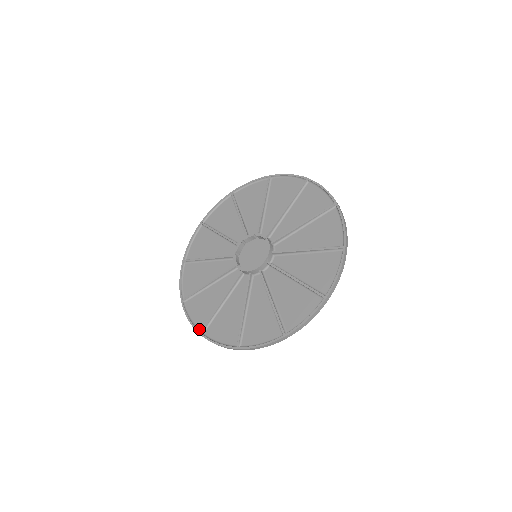
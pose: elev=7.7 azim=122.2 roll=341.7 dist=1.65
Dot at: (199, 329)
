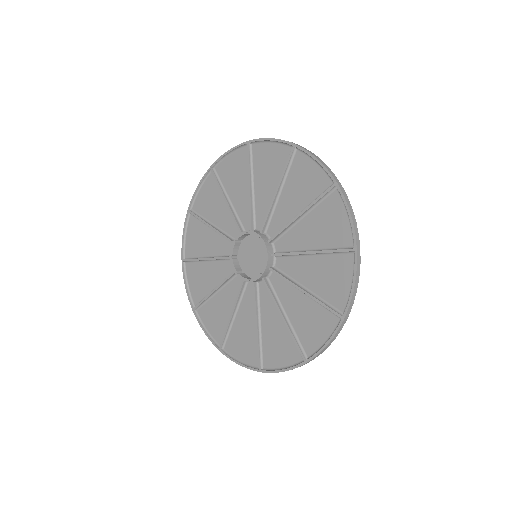
Dot at: (218, 344)
